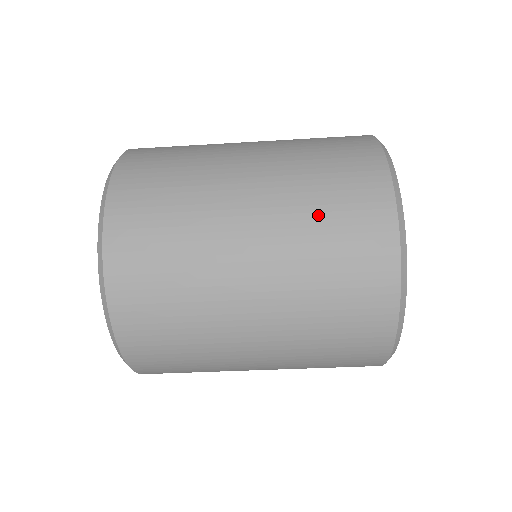
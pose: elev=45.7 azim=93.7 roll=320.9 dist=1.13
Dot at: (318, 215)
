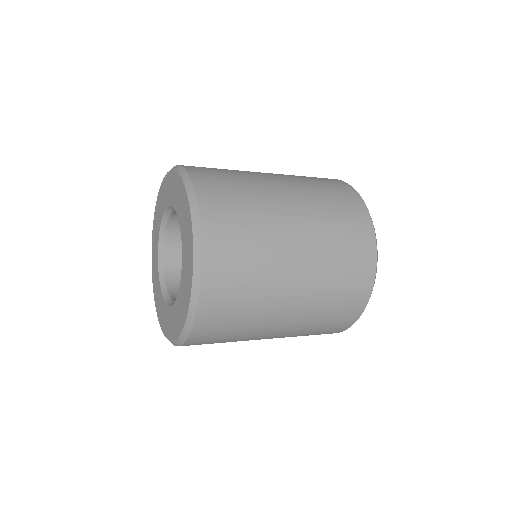
Dot at: (320, 321)
